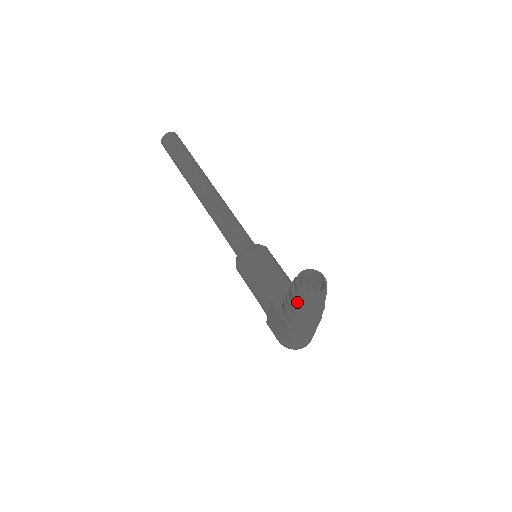
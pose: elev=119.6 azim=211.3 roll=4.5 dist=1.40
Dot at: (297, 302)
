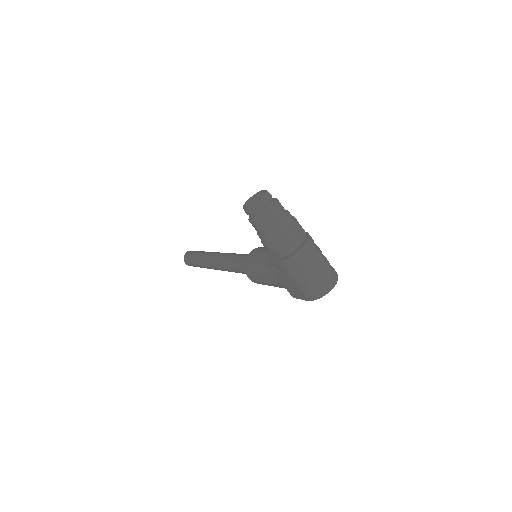
Dot at: (256, 223)
